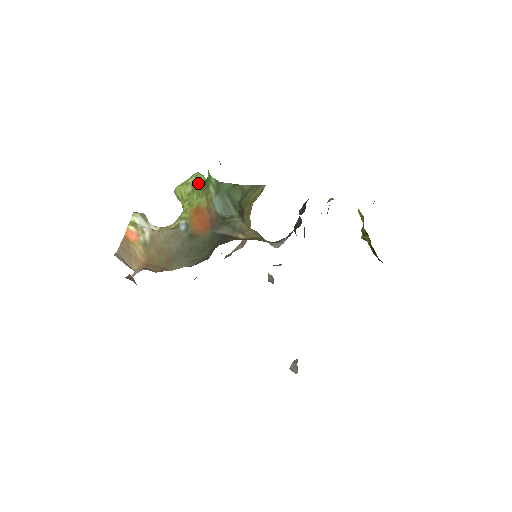
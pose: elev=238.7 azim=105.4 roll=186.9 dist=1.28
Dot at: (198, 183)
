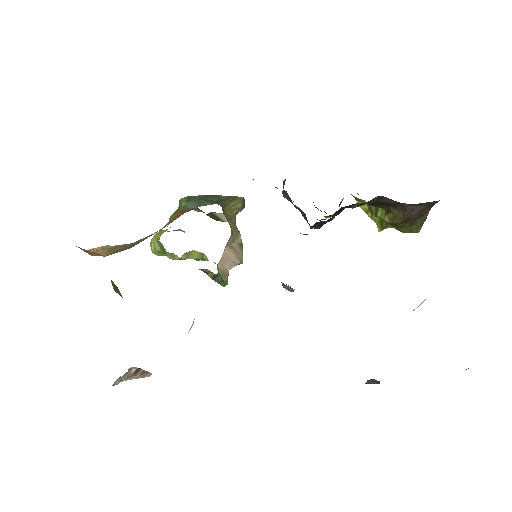
Dot at: occluded
